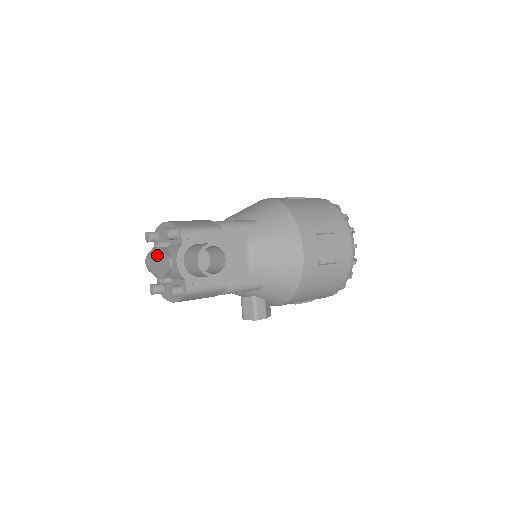
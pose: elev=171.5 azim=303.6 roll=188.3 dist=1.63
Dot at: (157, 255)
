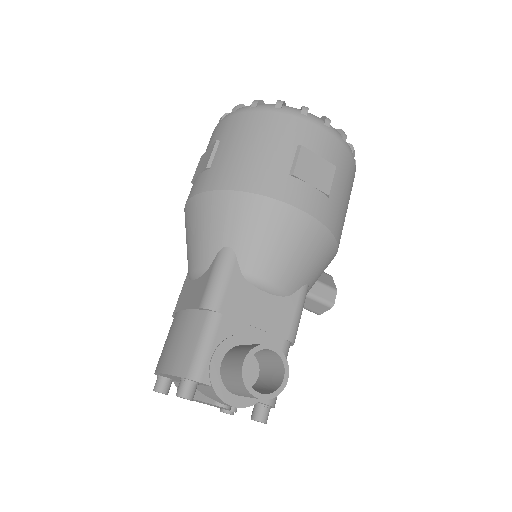
Dot at: occluded
